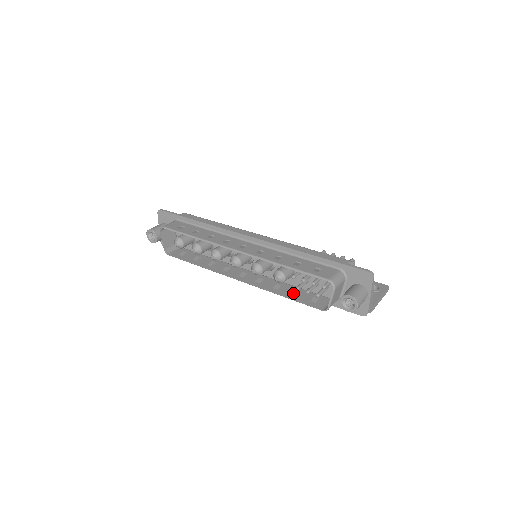
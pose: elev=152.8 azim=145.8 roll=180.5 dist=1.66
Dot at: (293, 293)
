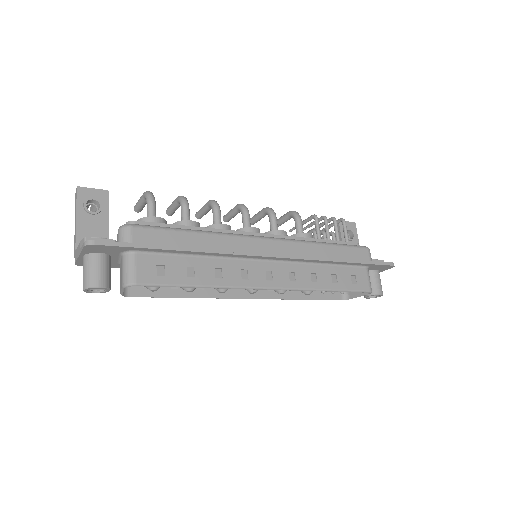
Dot at: occluded
